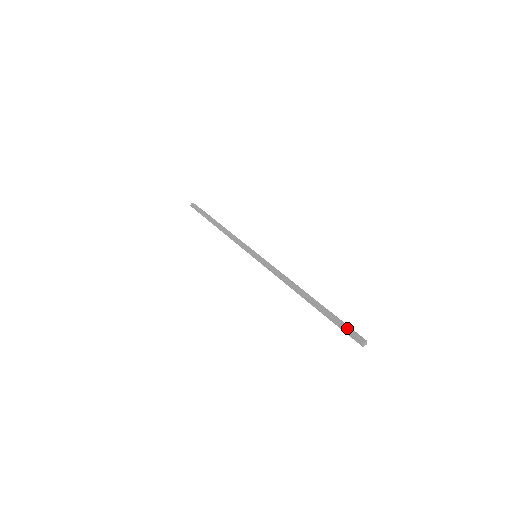
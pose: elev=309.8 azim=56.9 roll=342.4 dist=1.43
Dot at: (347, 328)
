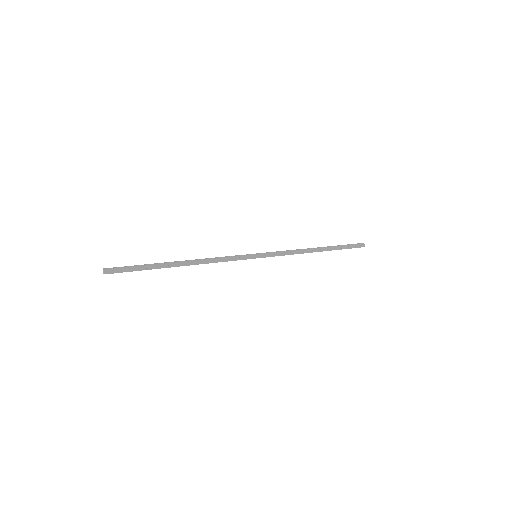
Dot at: (354, 247)
